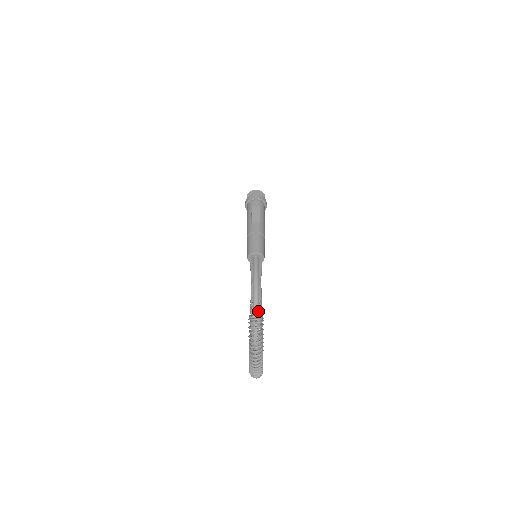
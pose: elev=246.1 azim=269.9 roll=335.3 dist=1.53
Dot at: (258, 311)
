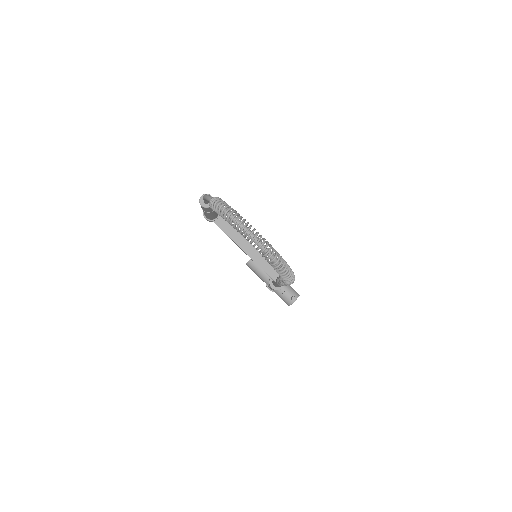
Dot at: occluded
